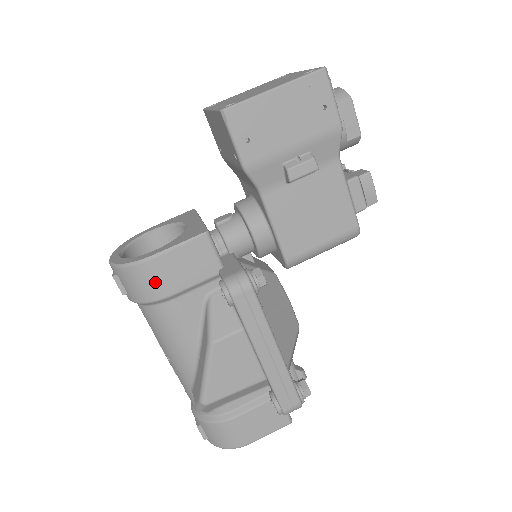
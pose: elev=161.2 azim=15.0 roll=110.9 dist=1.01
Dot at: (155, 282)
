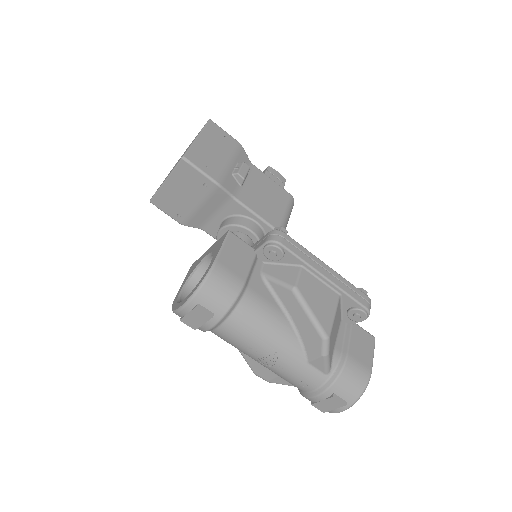
Dot at: (229, 279)
